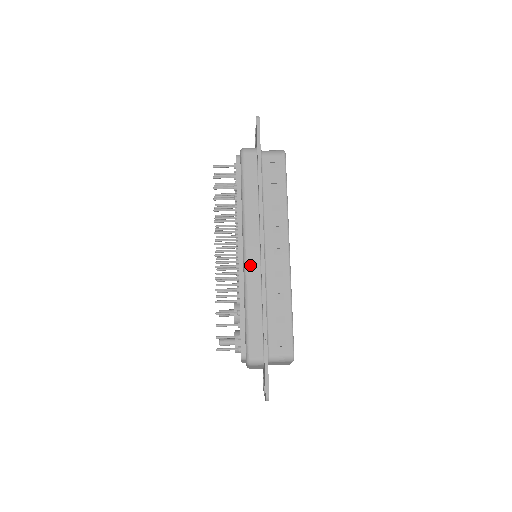
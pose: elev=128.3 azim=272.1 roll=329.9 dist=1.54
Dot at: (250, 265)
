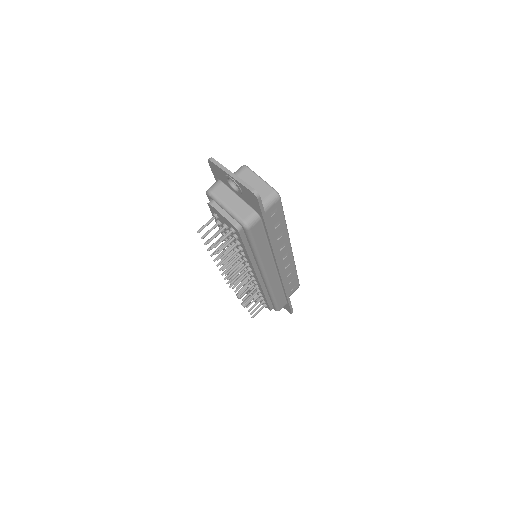
Dot at: (271, 280)
